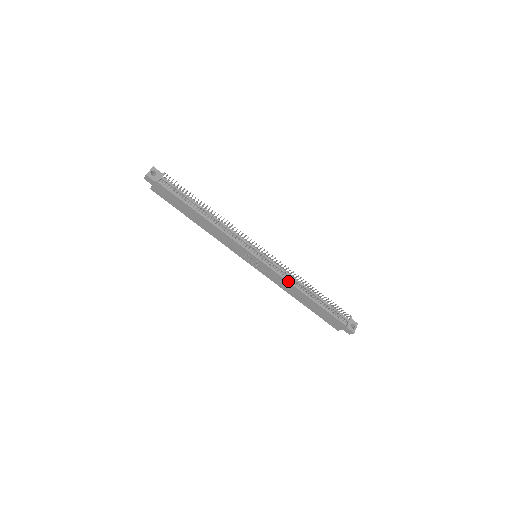
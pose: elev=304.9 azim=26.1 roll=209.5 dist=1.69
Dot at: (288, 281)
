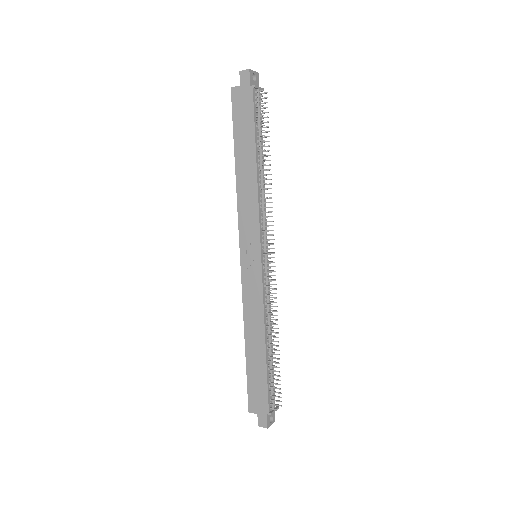
Dot at: (264, 311)
